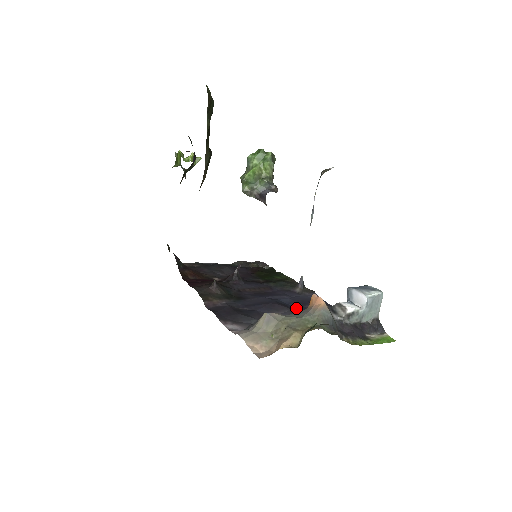
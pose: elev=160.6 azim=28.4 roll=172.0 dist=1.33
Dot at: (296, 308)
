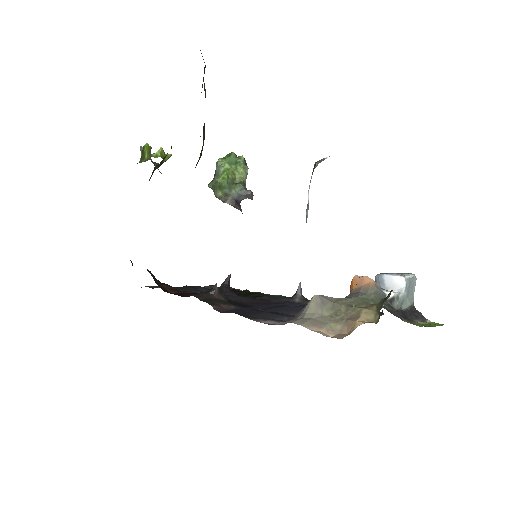
Dot at: occluded
